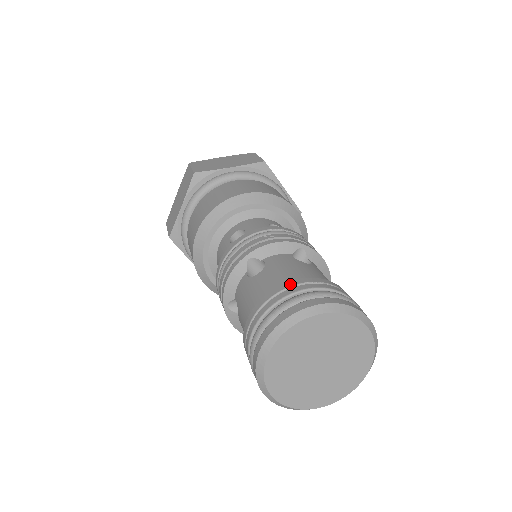
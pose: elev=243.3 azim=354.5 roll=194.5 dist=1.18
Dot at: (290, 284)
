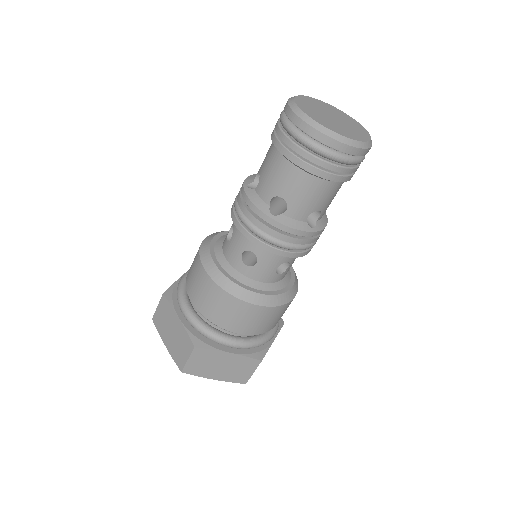
Dot at: occluded
